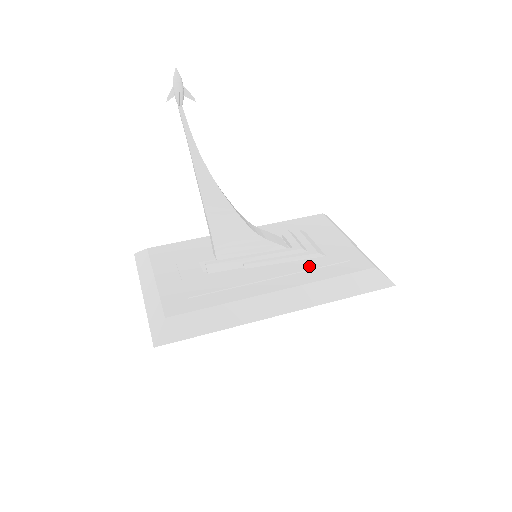
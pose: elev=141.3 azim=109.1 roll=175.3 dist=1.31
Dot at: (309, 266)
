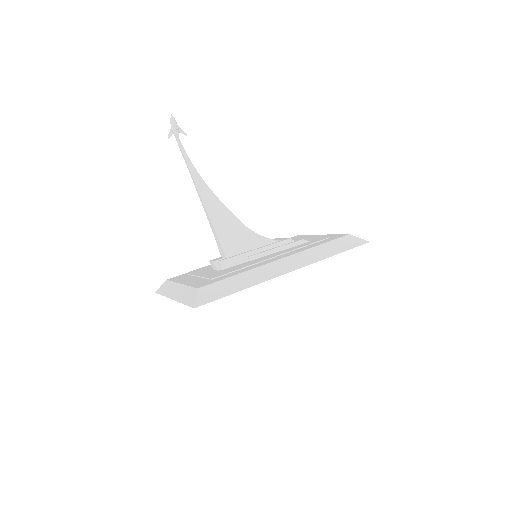
Dot at: (299, 247)
